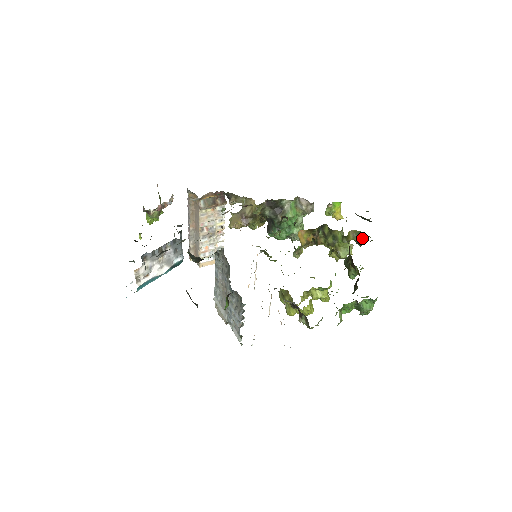
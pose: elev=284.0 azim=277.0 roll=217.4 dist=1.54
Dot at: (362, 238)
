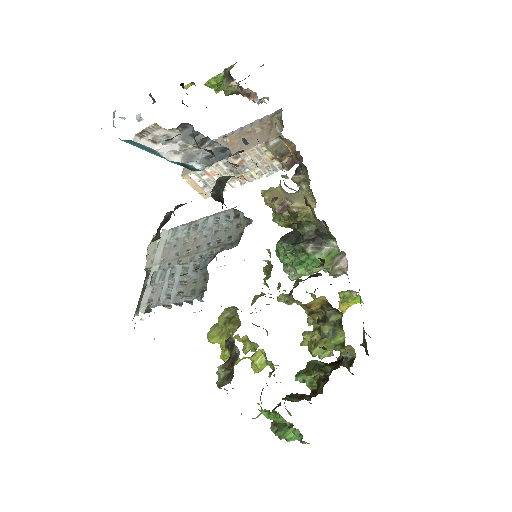
Dot at: (350, 363)
